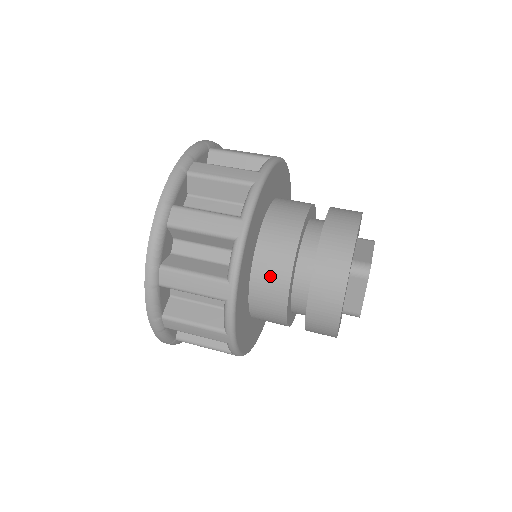
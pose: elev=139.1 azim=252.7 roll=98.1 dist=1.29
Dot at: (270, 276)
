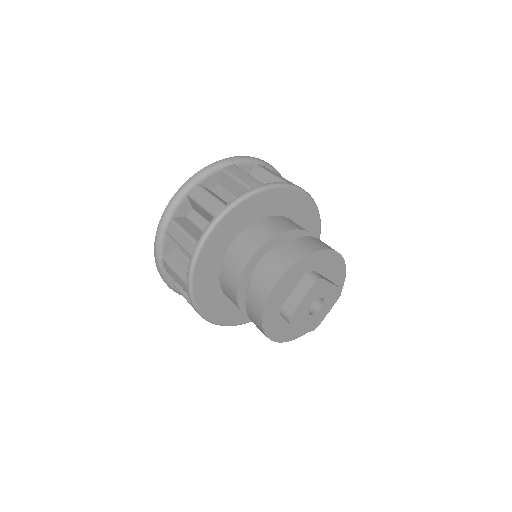
Dot at: (253, 237)
